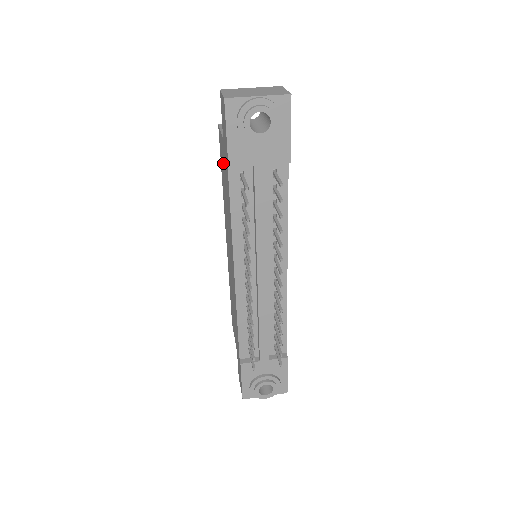
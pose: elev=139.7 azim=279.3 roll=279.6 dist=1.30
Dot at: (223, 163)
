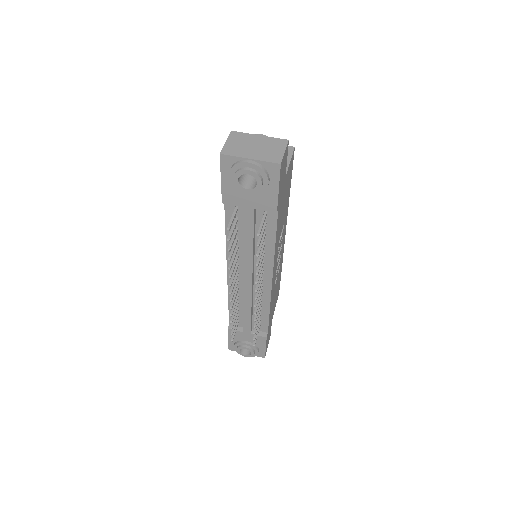
Dot at: occluded
